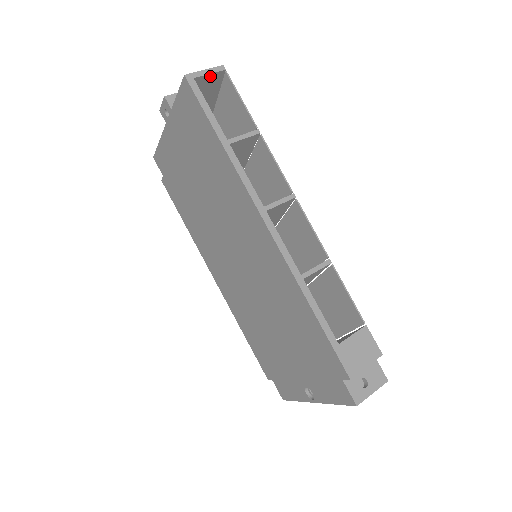
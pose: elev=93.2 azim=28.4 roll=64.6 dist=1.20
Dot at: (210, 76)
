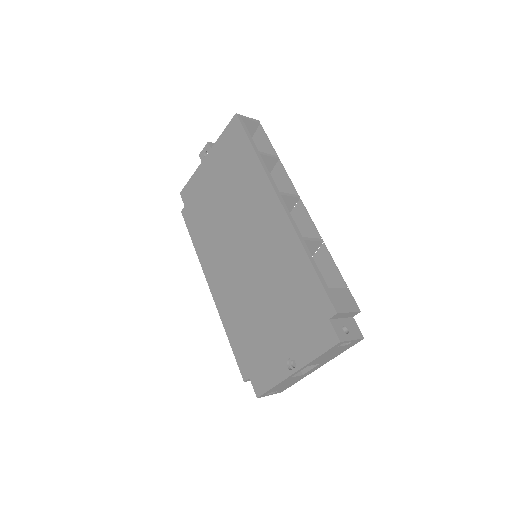
Dot at: (250, 122)
